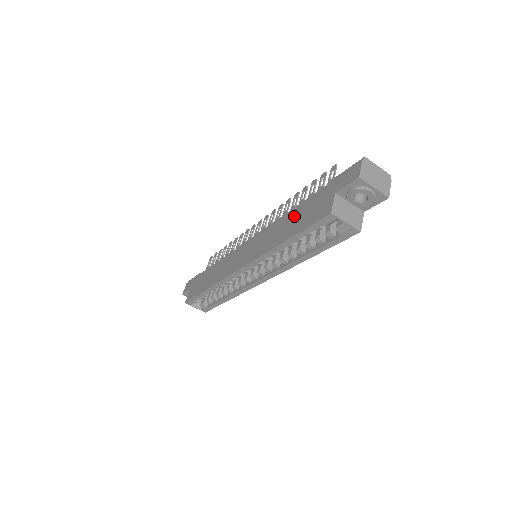
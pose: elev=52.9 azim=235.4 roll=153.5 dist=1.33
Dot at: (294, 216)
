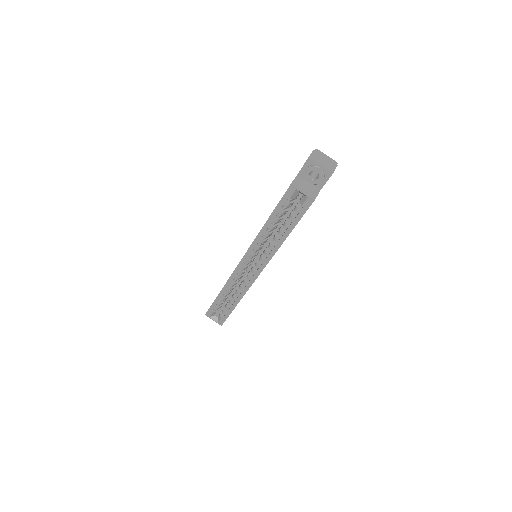
Dot at: occluded
